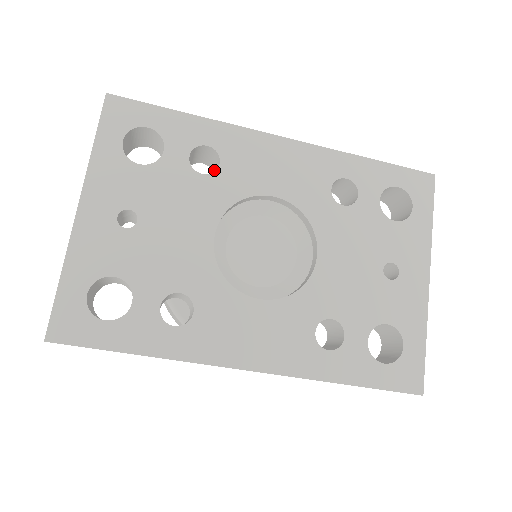
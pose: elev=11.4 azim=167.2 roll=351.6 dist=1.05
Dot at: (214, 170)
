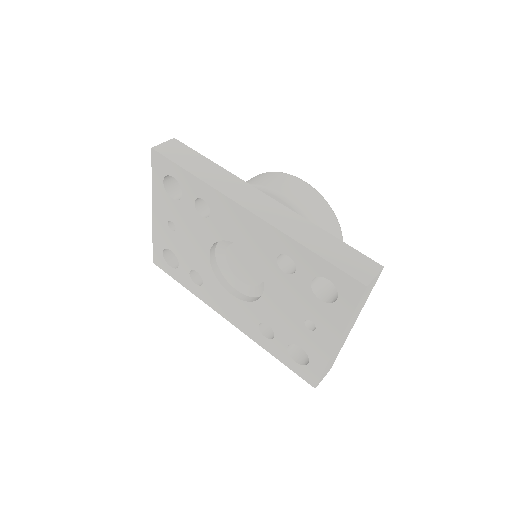
Dot at: occluded
